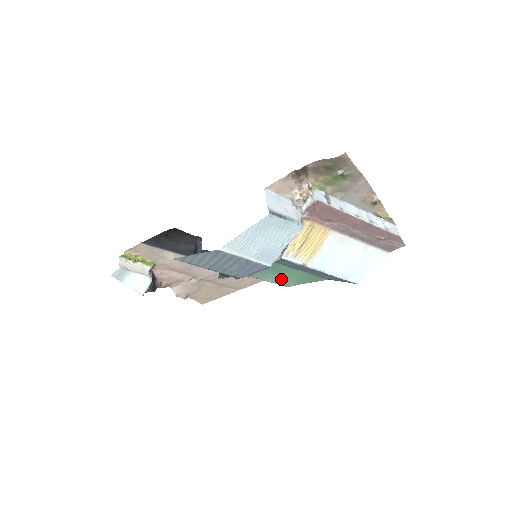
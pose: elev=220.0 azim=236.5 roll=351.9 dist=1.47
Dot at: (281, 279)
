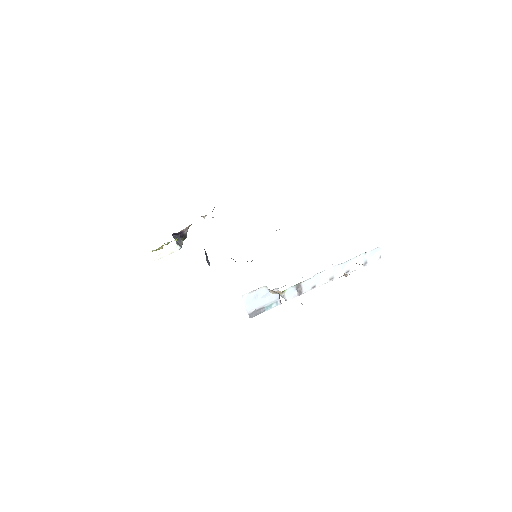
Dot at: occluded
